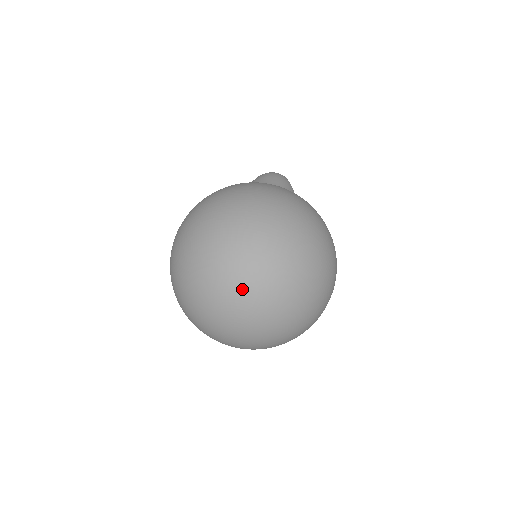
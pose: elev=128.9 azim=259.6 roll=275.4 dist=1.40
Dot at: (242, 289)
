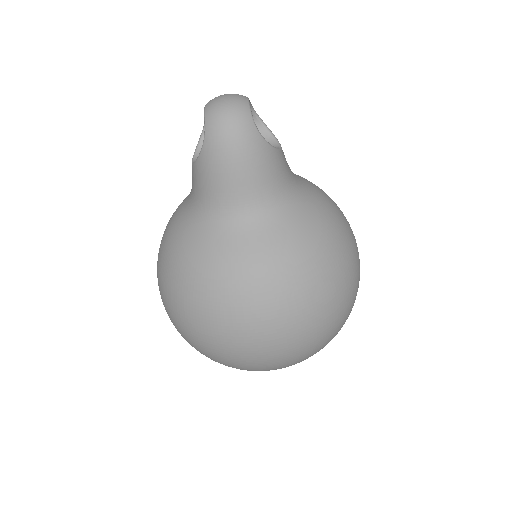
Dot at: occluded
